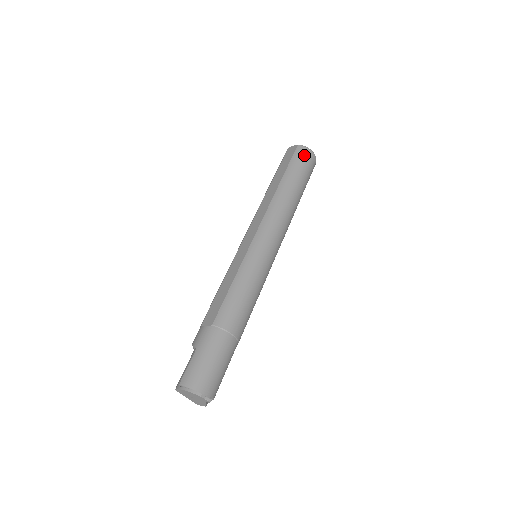
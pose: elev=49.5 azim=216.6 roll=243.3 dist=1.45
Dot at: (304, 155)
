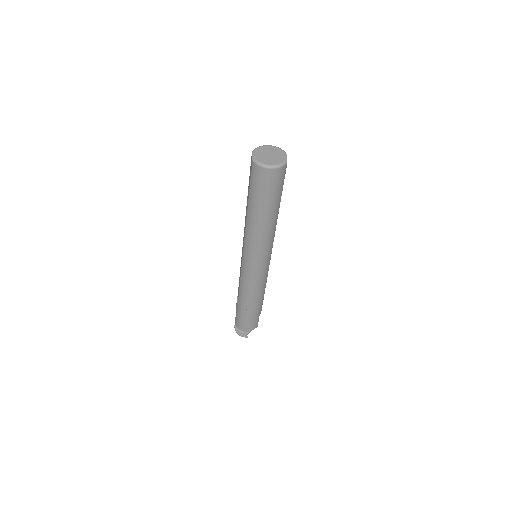
Dot at: (259, 177)
